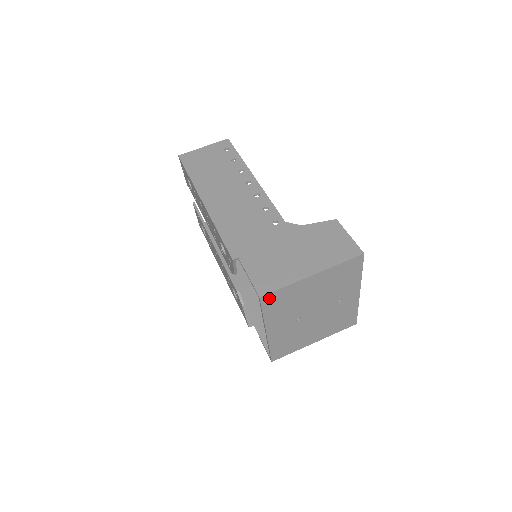
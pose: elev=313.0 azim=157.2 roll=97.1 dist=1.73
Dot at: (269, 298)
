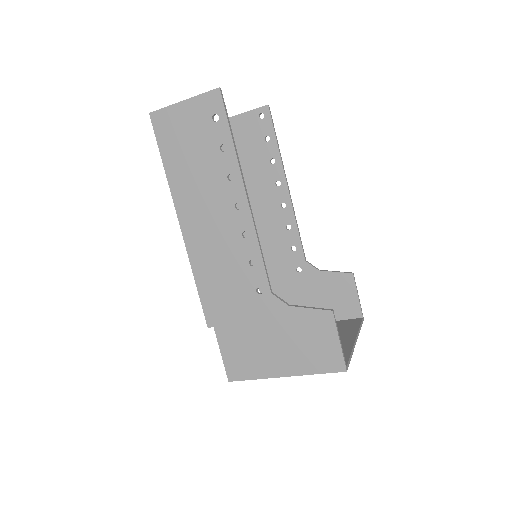
Dot at: occluded
